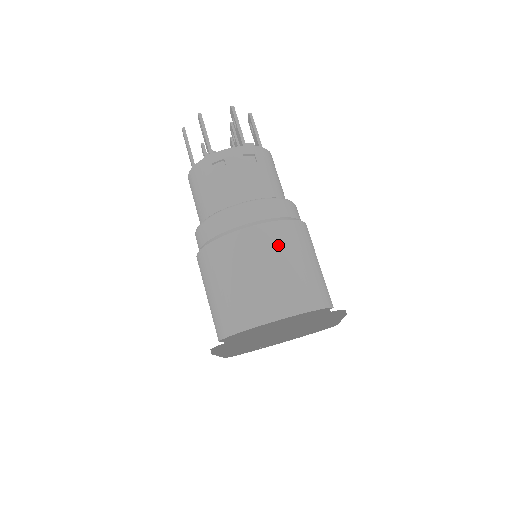
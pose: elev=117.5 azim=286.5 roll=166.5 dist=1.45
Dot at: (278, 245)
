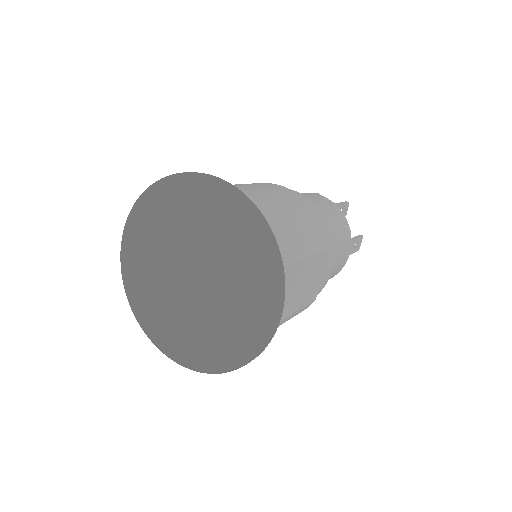
Dot at: (280, 193)
